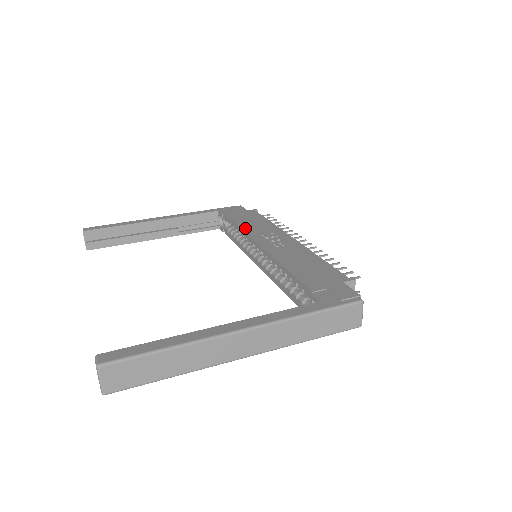
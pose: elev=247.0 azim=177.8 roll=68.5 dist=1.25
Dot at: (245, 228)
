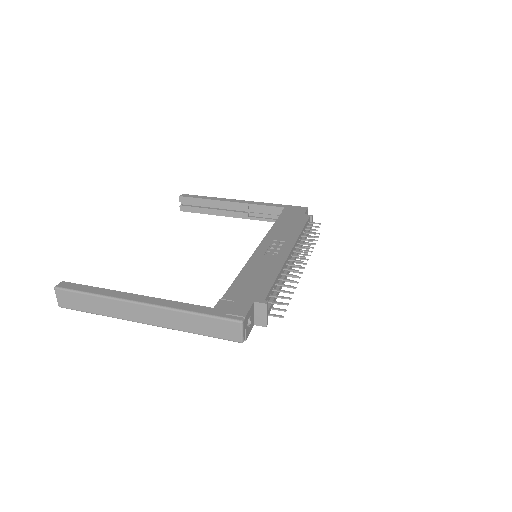
Dot at: (273, 229)
